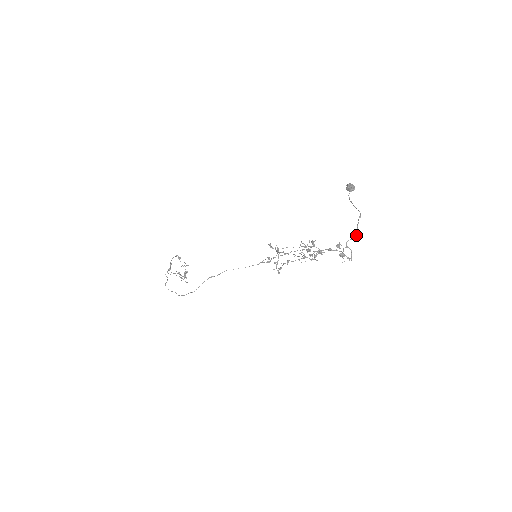
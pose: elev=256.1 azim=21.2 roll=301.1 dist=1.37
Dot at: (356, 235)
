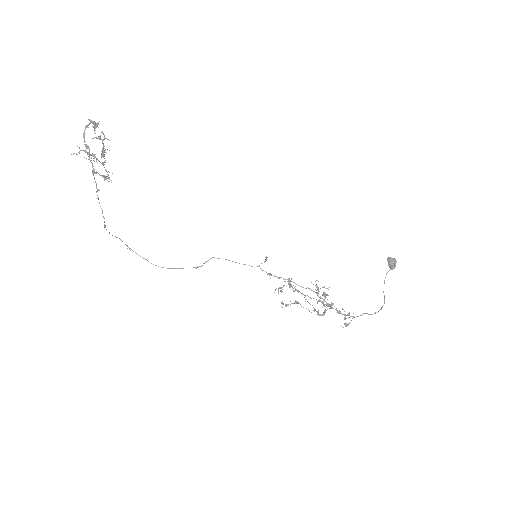
Dot at: occluded
